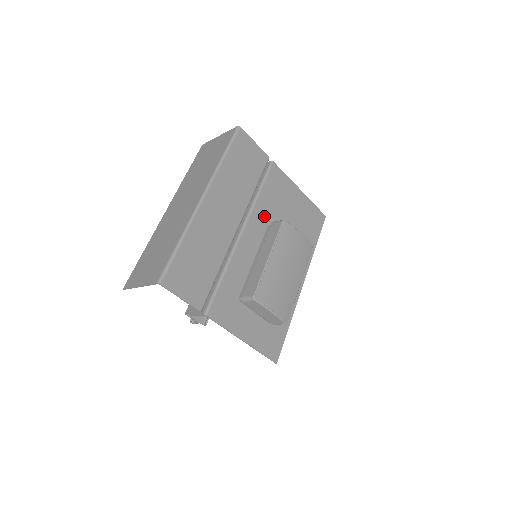
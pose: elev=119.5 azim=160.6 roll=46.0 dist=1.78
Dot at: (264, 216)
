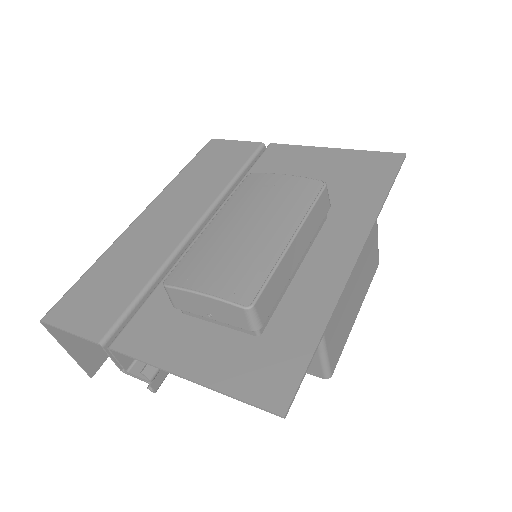
Dot at: occluded
